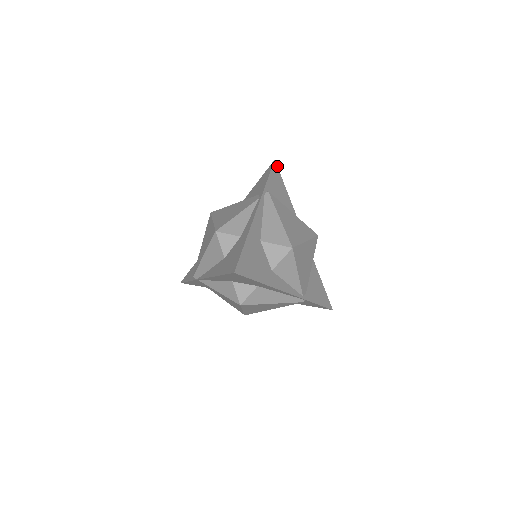
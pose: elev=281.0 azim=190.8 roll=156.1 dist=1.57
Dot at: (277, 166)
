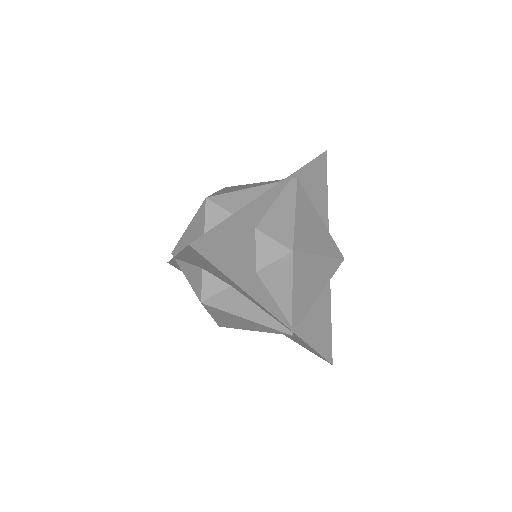
Dot at: (326, 159)
